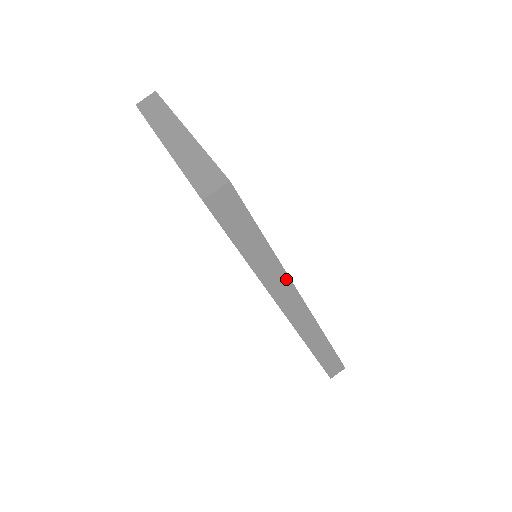
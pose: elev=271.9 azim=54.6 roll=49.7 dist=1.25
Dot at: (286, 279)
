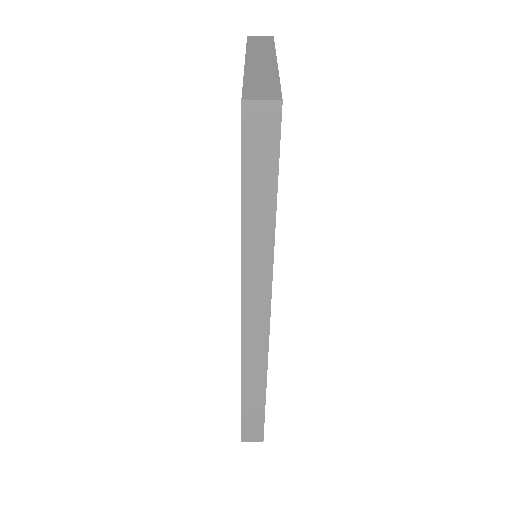
Dot at: (268, 275)
